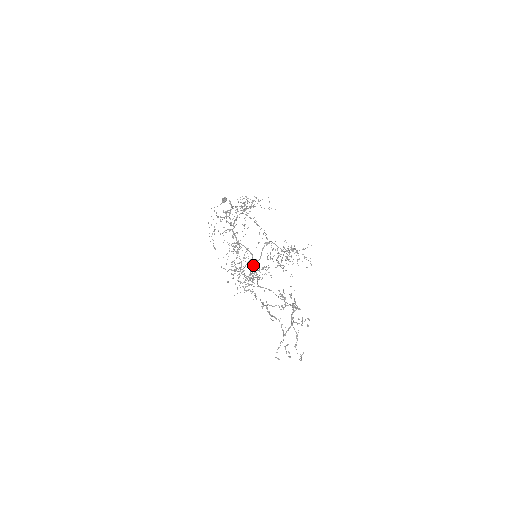
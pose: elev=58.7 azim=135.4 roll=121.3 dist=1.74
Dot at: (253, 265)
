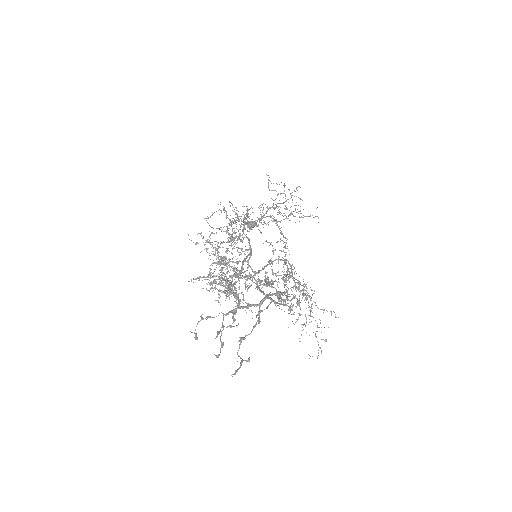
Dot at: (245, 259)
